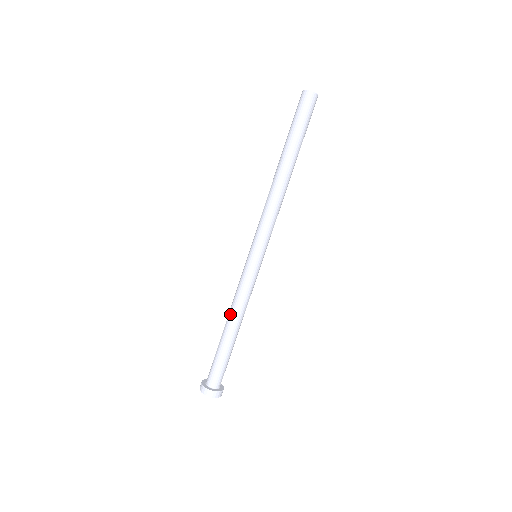
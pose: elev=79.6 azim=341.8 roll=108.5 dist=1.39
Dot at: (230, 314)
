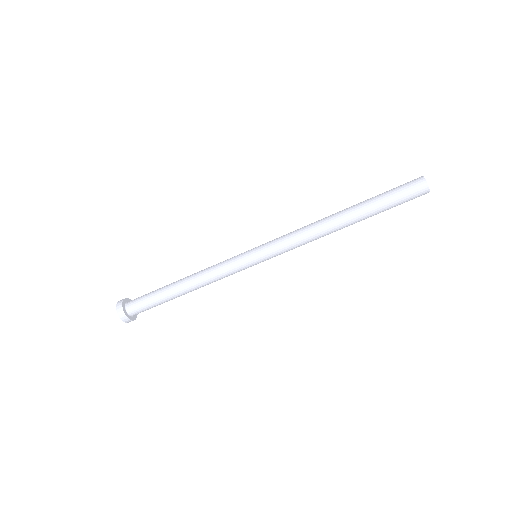
Dot at: (194, 280)
